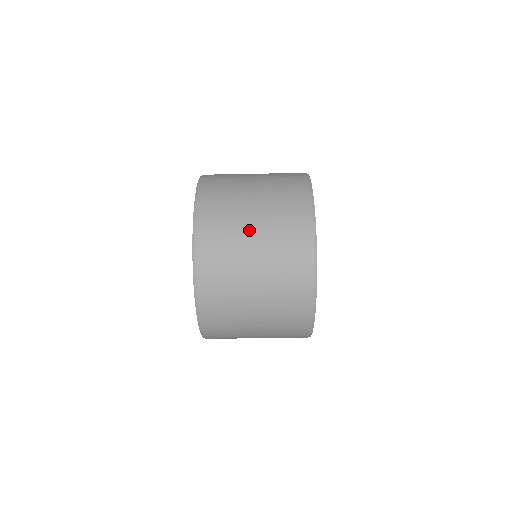
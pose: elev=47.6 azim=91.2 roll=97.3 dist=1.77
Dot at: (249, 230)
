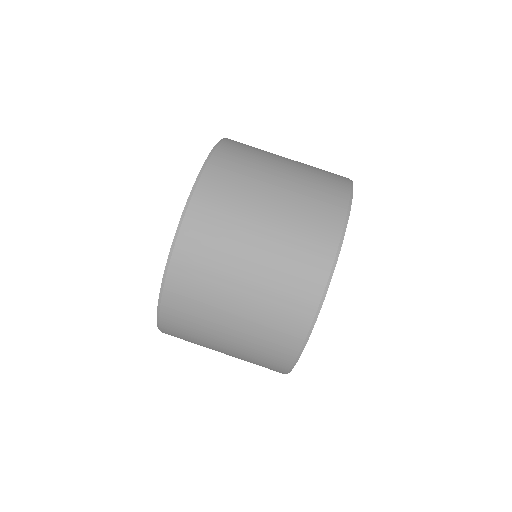
Dot at: (267, 194)
